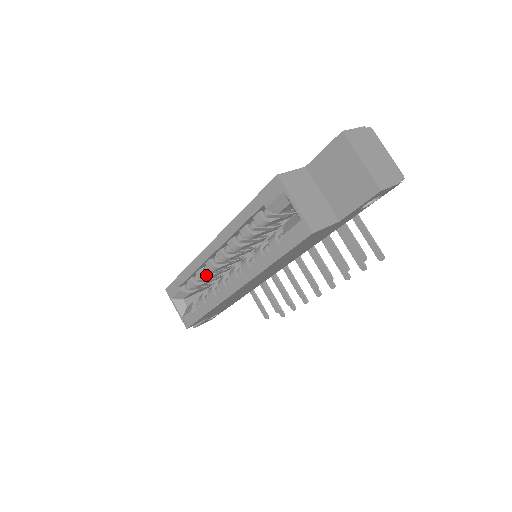
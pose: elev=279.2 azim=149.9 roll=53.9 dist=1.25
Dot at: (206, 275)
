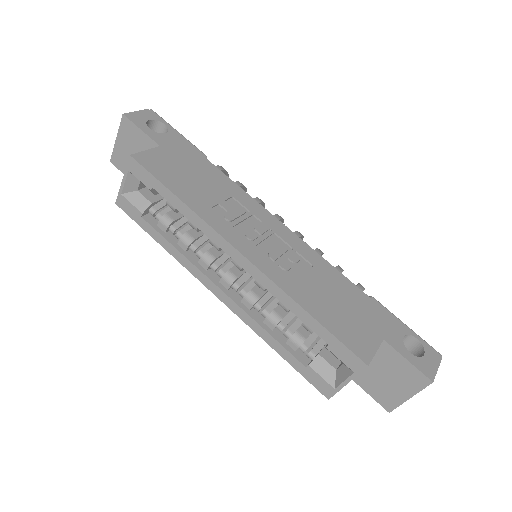
Dot at: (198, 230)
